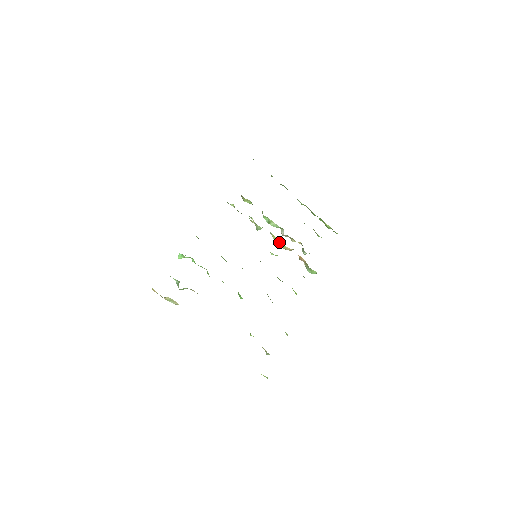
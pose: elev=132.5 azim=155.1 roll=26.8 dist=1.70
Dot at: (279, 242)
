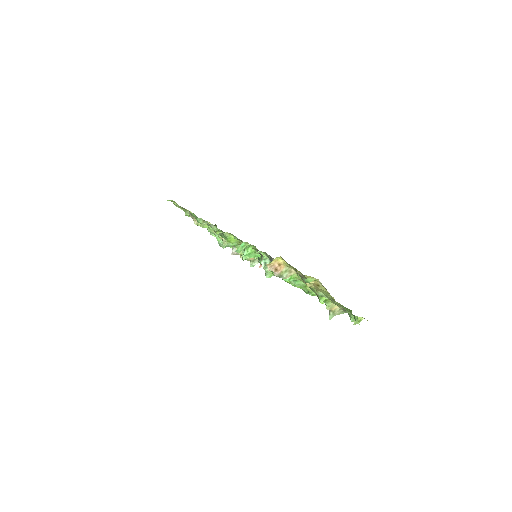
Dot at: occluded
